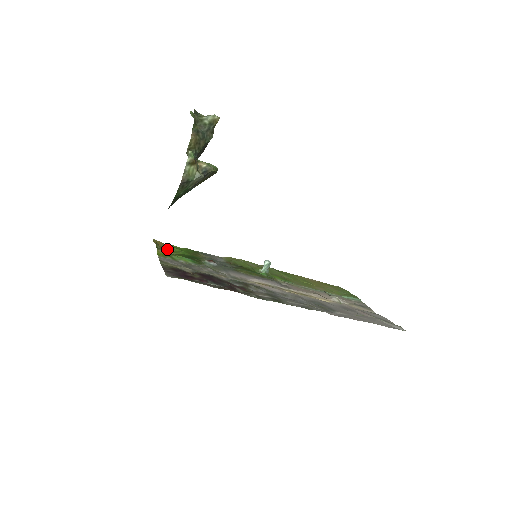
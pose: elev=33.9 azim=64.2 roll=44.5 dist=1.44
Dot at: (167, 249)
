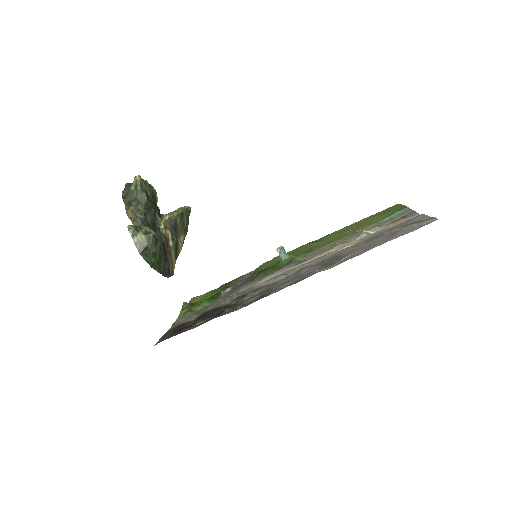
Dot at: (197, 302)
